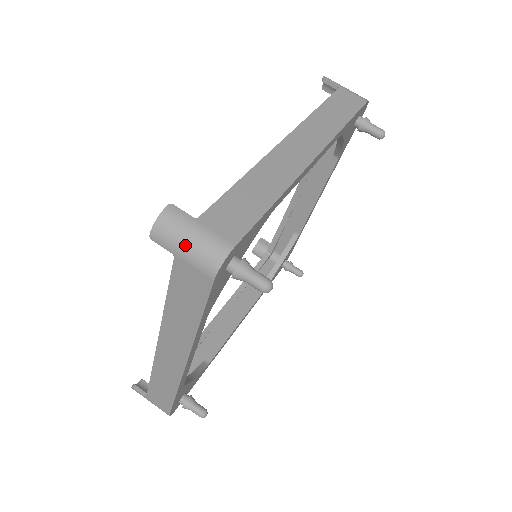
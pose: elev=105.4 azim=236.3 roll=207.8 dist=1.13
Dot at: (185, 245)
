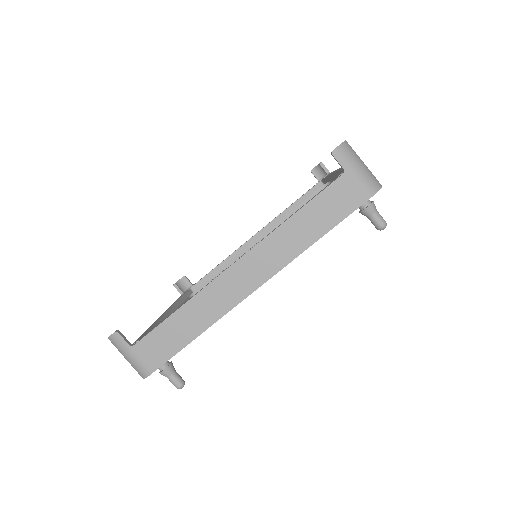
Dot at: (125, 358)
